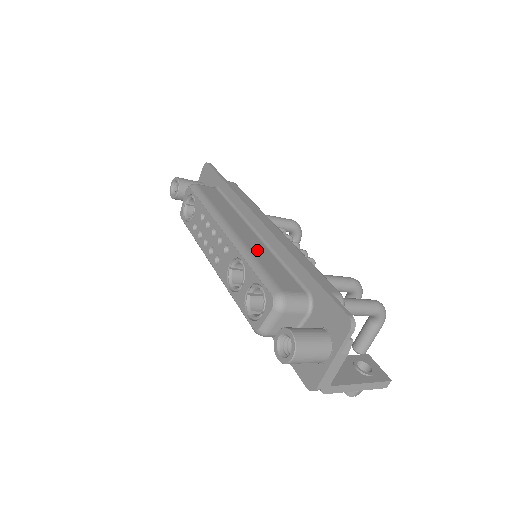
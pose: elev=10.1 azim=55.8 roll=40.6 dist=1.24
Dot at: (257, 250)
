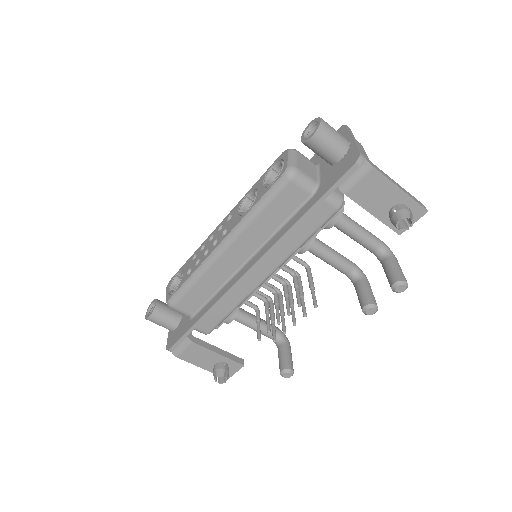
Dot at: occluded
